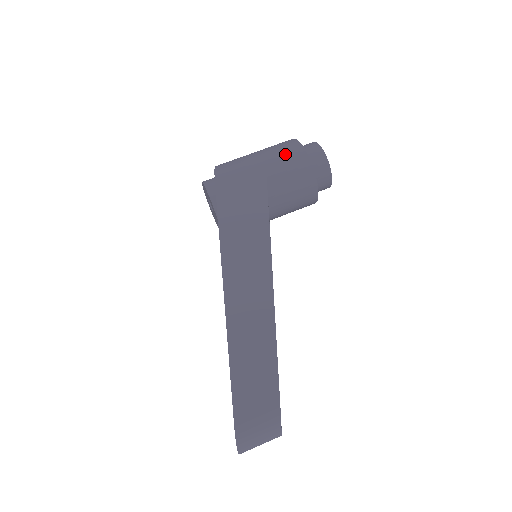
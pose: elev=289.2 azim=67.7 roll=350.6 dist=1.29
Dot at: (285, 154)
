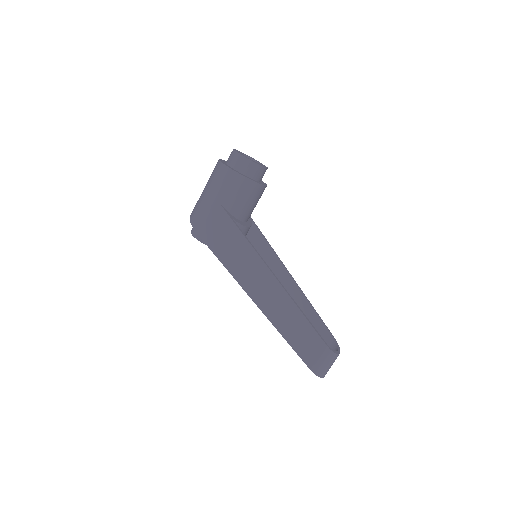
Dot at: (222, 182)
